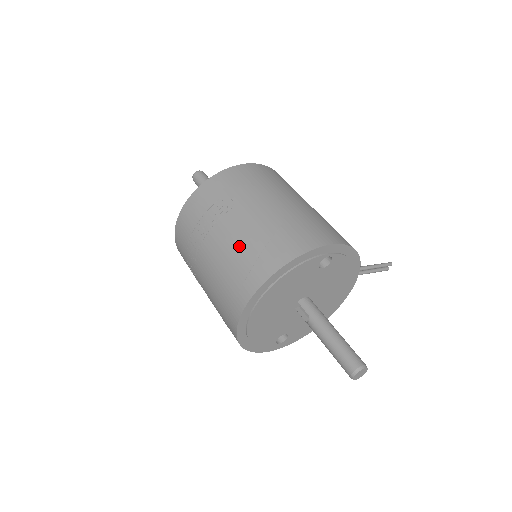
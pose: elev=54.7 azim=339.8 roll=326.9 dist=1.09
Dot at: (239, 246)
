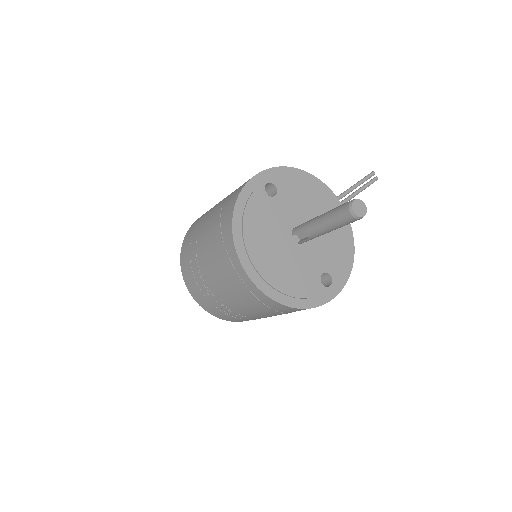
Dot at: (211, 244)
